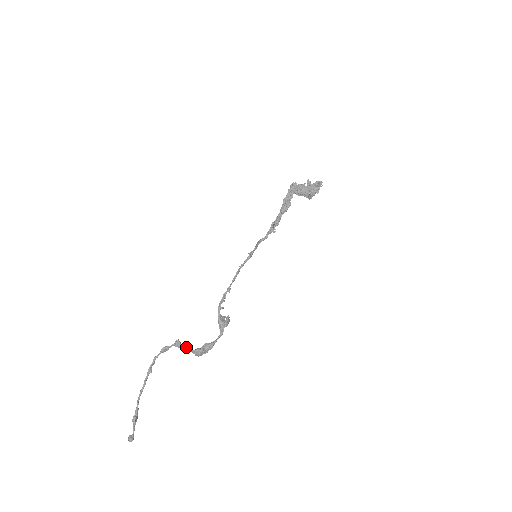
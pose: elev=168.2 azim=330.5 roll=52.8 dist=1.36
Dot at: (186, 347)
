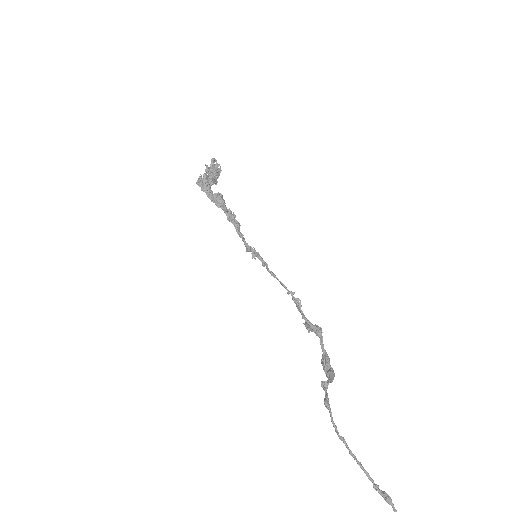
Dot at: (329, 380)
